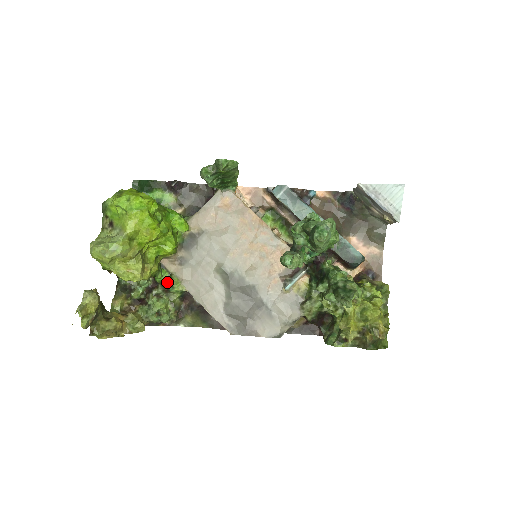
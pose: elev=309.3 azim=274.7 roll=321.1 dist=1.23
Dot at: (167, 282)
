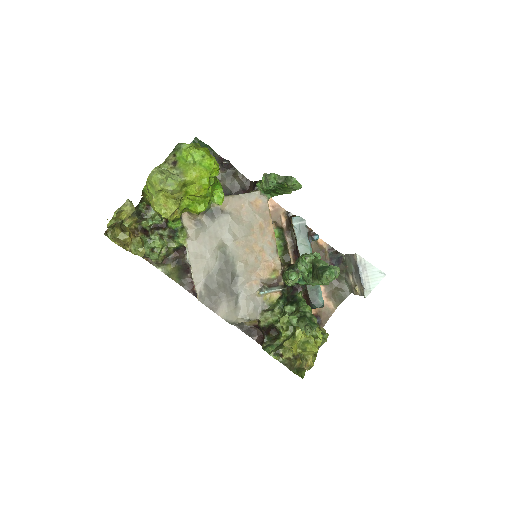
Dot at: (176, 231)
